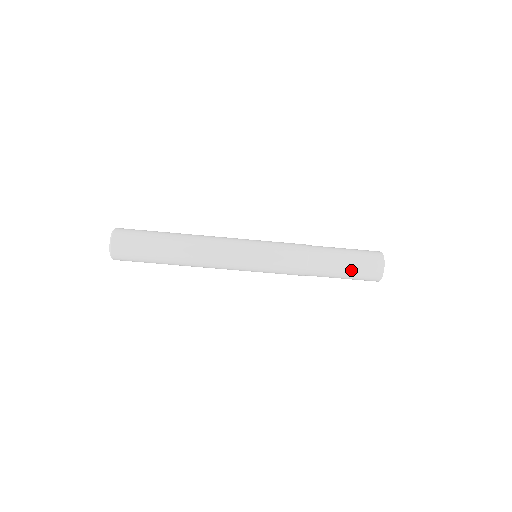
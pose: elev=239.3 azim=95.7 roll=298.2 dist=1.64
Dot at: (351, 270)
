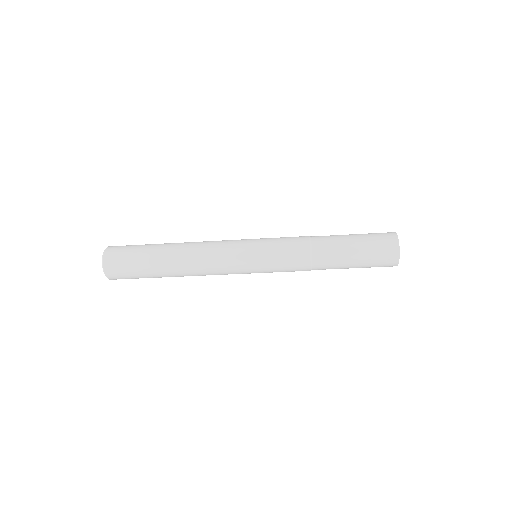
Dot at: (361, 265)
